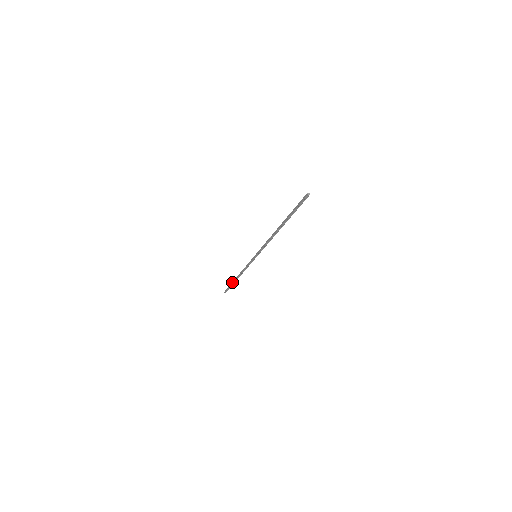
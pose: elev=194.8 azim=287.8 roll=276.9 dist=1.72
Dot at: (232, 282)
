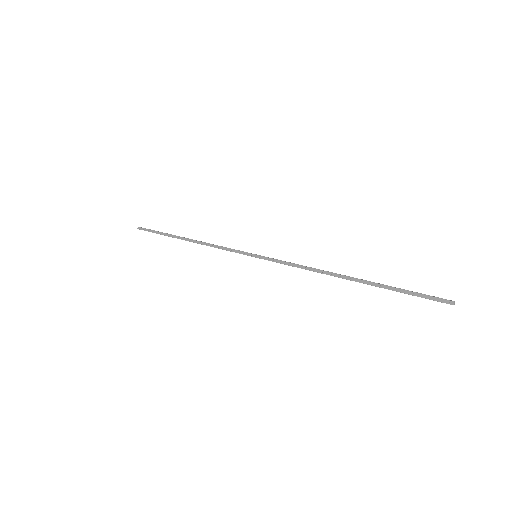
Dot at: (169, 234)
